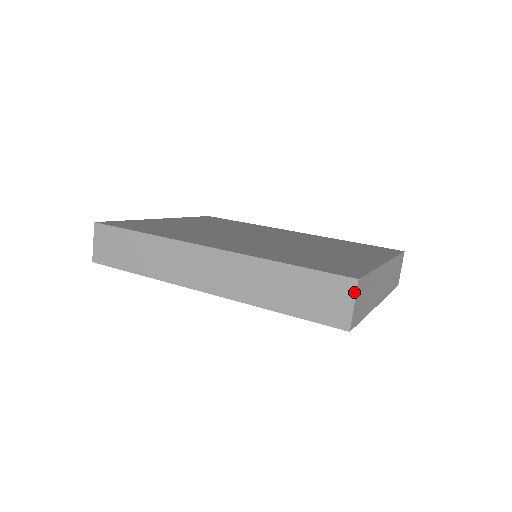
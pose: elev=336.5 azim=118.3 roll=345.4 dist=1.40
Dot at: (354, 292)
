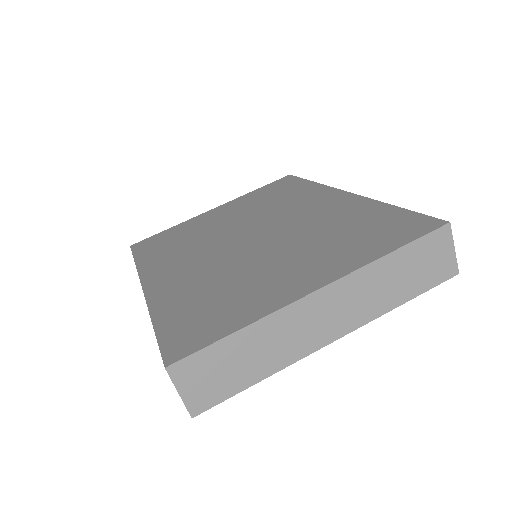
Dot at: (171, 380)
